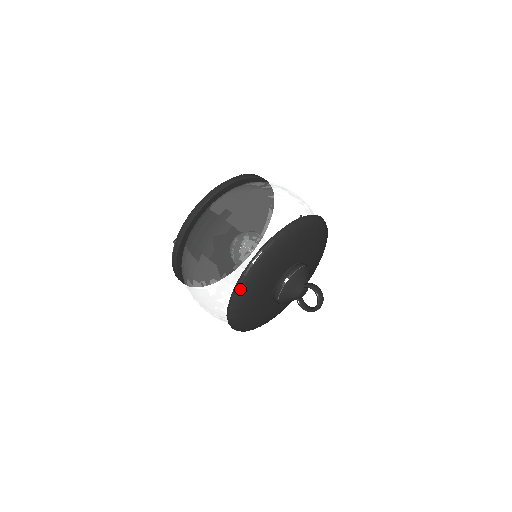
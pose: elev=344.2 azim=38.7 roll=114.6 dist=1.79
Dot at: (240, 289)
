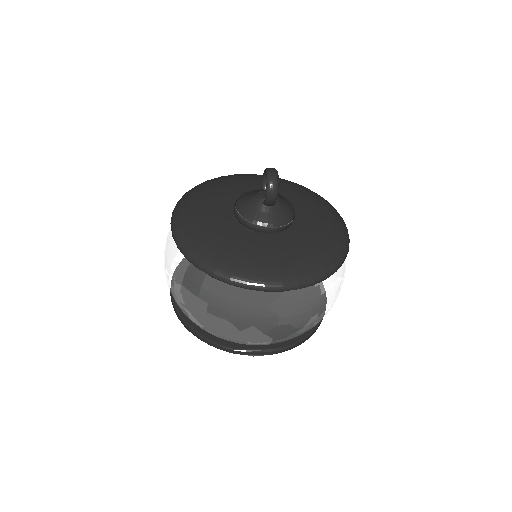
Dot at: (175, 210)
